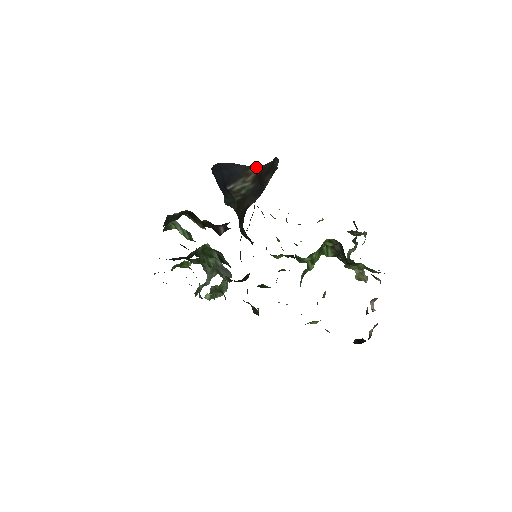
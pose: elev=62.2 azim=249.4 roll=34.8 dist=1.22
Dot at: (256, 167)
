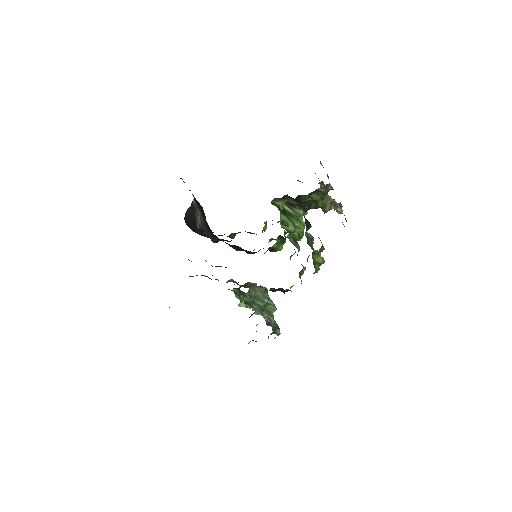
Dot at: (193, 200)
